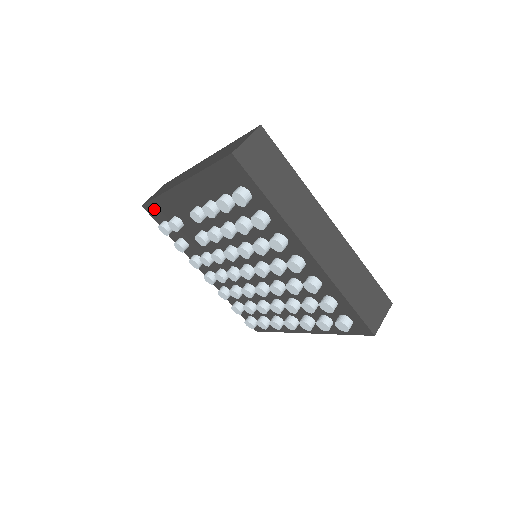
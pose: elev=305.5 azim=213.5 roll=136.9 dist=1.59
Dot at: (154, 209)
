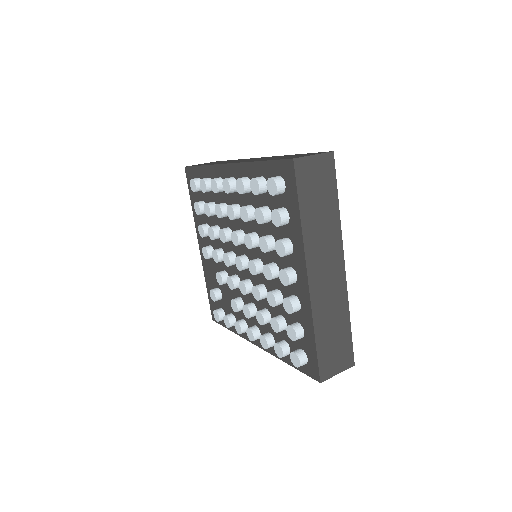
Dot at: (213, 308)
